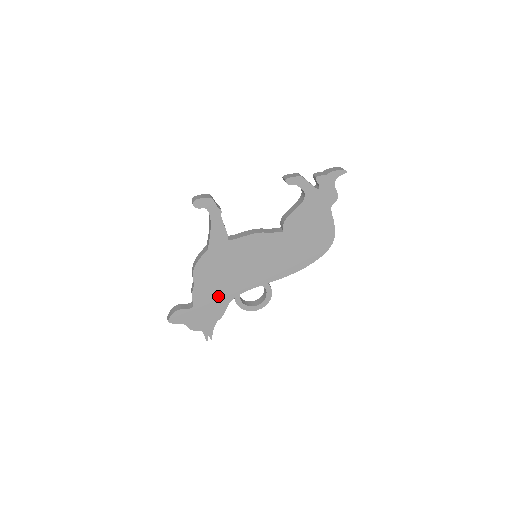
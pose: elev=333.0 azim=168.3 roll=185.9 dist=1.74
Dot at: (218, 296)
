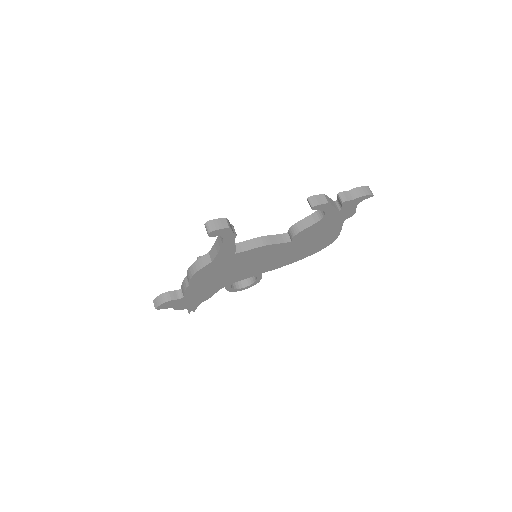
Dot at: (210, 288)
